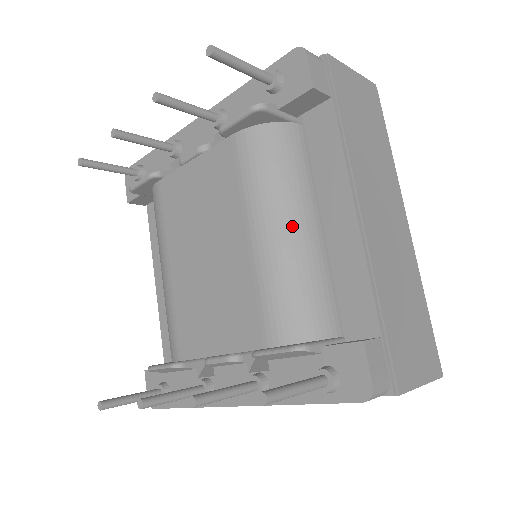
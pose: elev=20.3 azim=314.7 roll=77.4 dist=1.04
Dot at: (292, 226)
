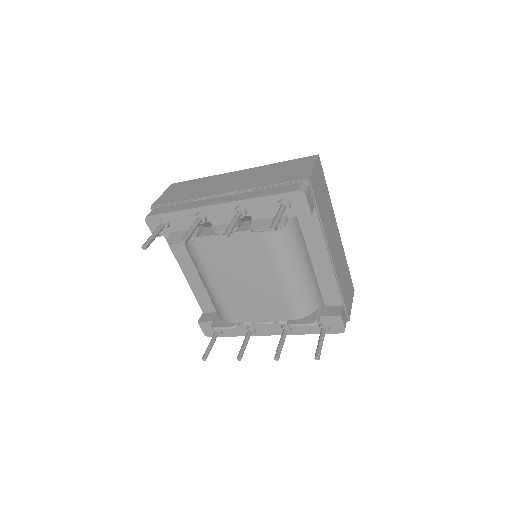
Dot at: (299, 269)
